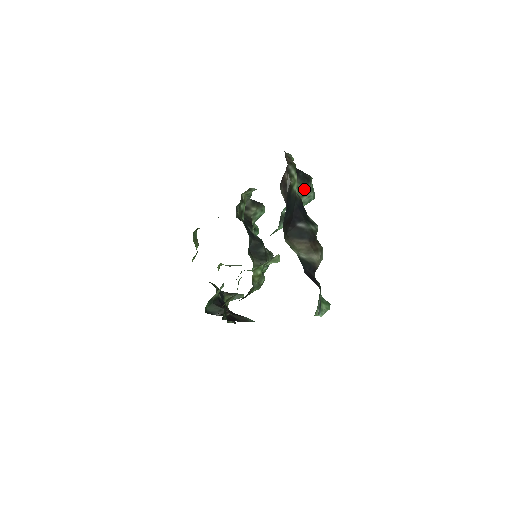
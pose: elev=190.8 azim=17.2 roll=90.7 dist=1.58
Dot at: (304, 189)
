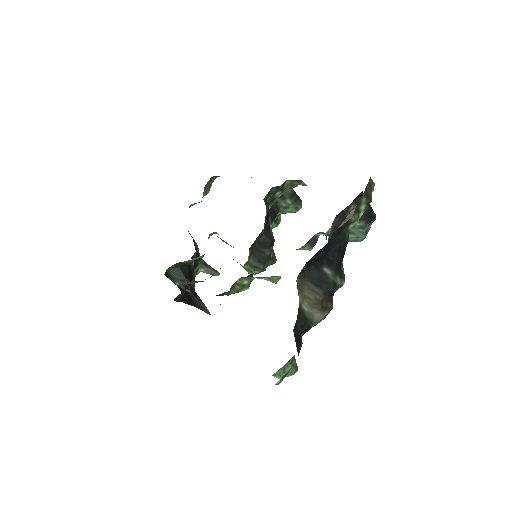
Dot at: (359, 226)
